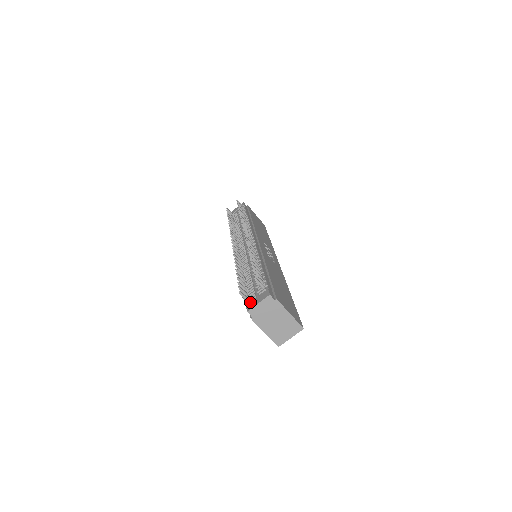
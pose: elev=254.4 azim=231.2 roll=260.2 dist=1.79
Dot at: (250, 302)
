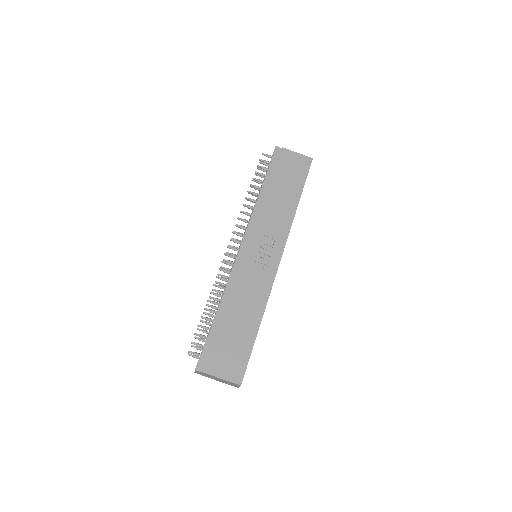
Dot at: occluded
